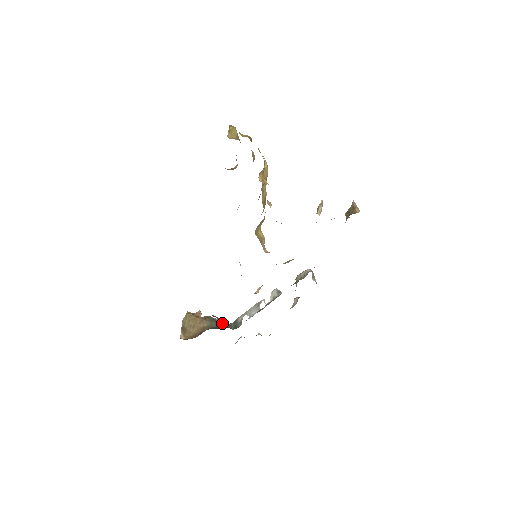
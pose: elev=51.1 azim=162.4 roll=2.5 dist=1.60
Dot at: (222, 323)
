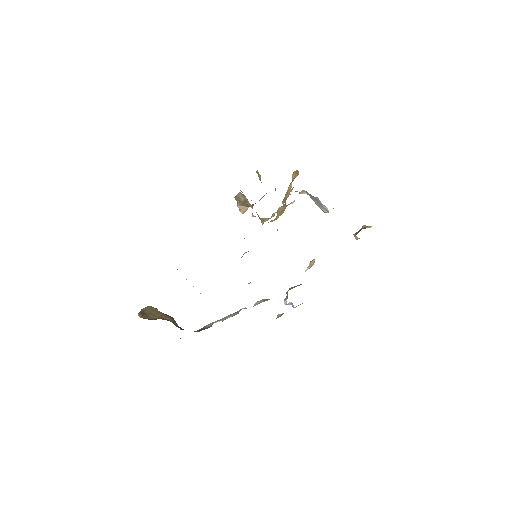
Dot at: occluded
